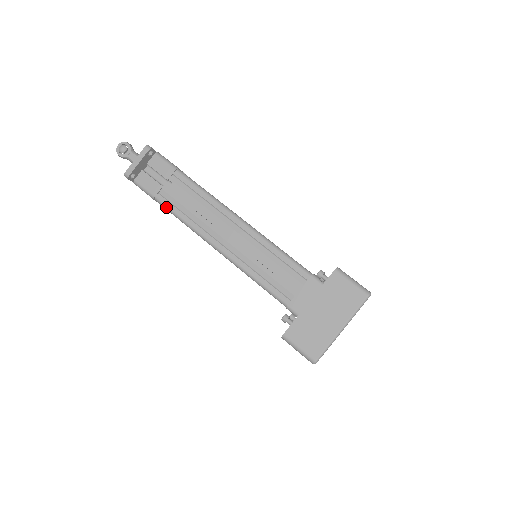
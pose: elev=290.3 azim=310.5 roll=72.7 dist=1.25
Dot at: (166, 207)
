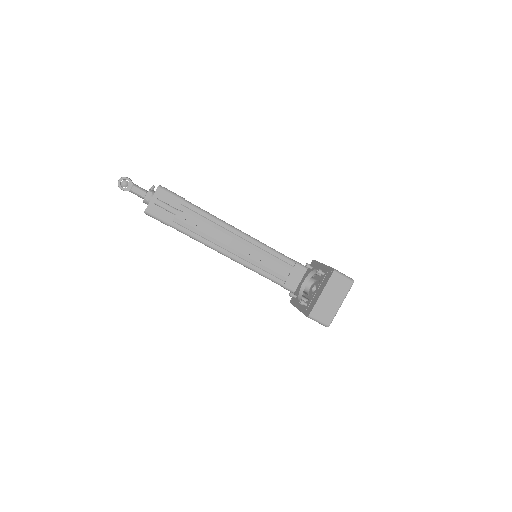
Dot at: (181, 231)
